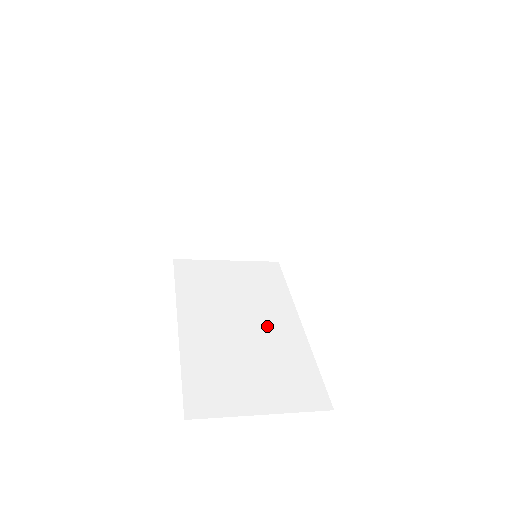
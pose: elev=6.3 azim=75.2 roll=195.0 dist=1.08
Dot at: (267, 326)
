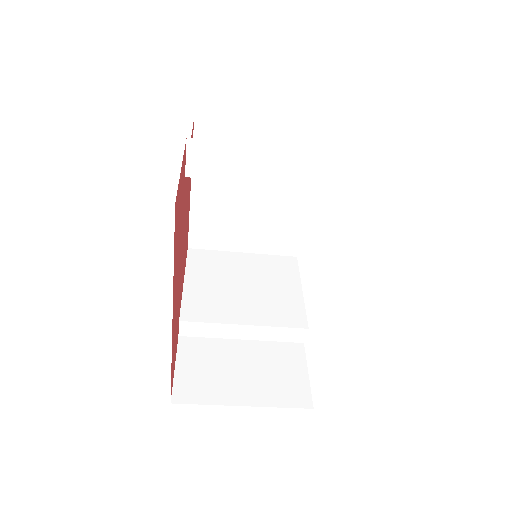
Dot at: occluded
